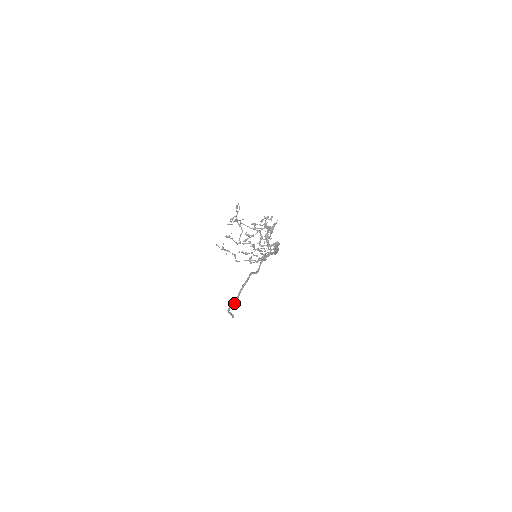
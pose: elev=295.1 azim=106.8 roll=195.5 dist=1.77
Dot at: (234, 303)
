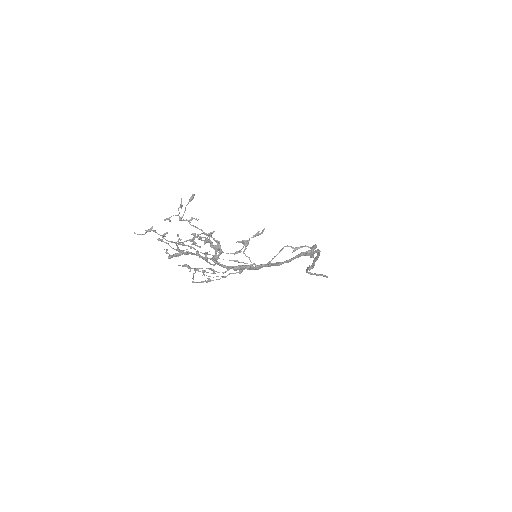
Dot at: occluded
